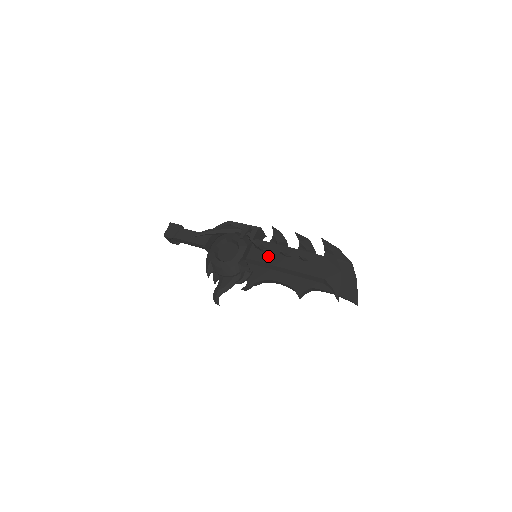
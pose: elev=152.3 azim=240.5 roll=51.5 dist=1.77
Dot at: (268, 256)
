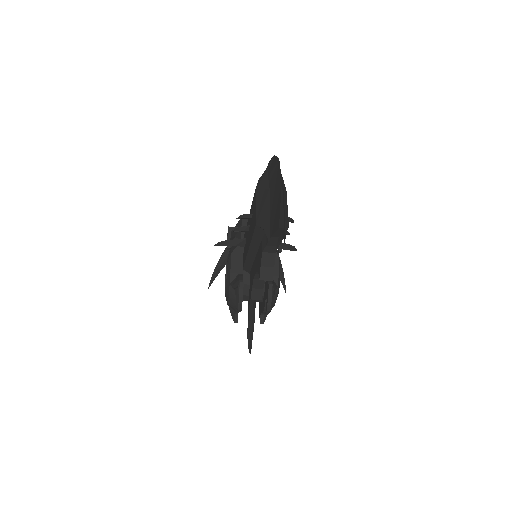
Dot at: (245, 247)
